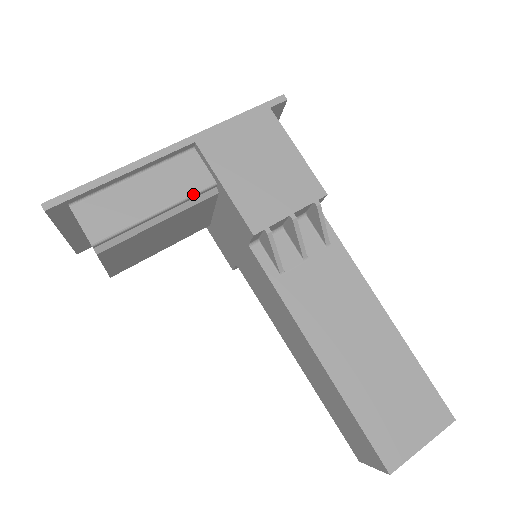
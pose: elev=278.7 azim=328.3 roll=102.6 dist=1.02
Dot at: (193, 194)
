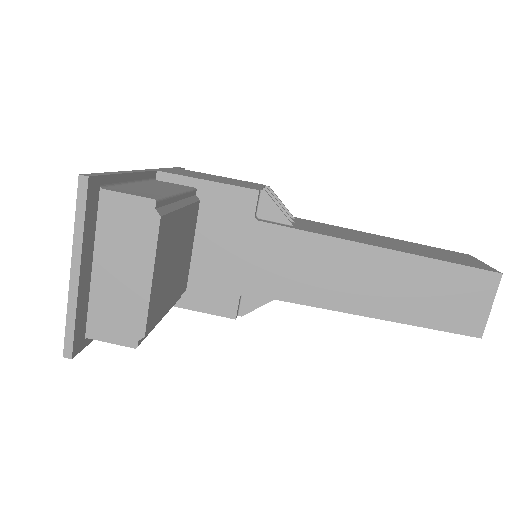
Dot at: (189, 190)
